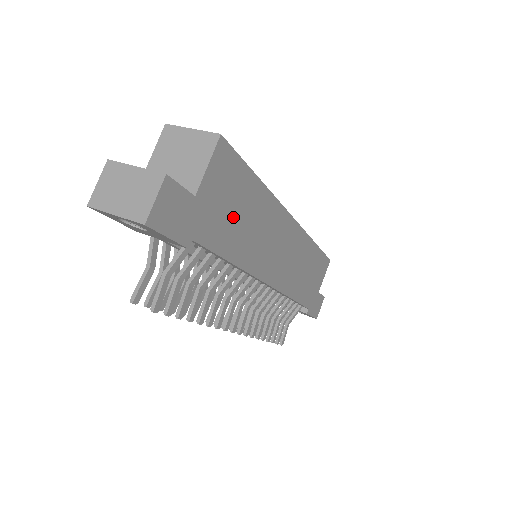
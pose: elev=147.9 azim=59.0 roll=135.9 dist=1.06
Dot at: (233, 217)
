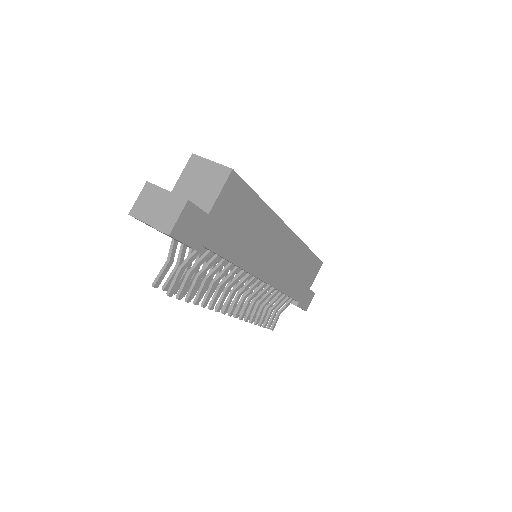
Dot at: (237, 229)
